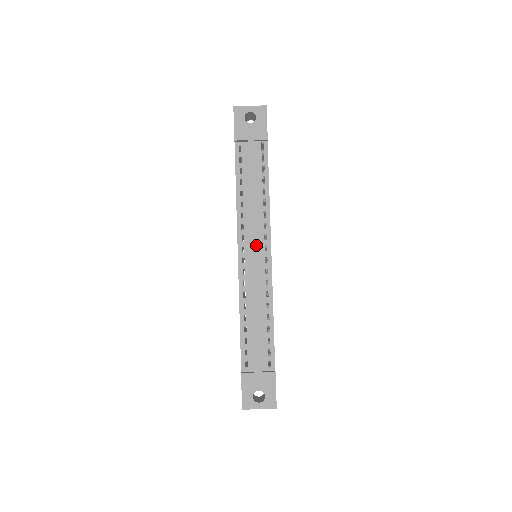
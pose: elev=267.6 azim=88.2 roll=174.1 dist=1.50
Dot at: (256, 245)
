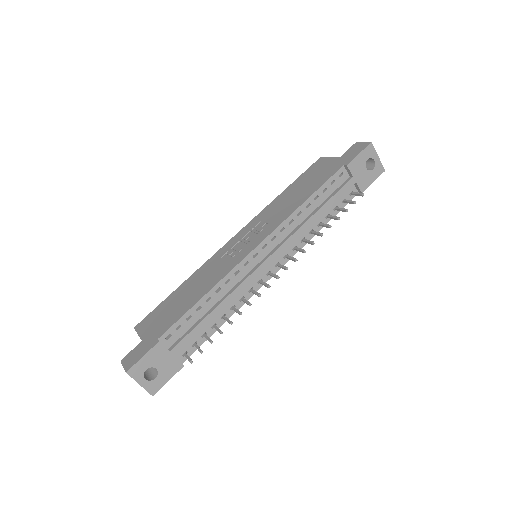
Dot at: (277, 256)
